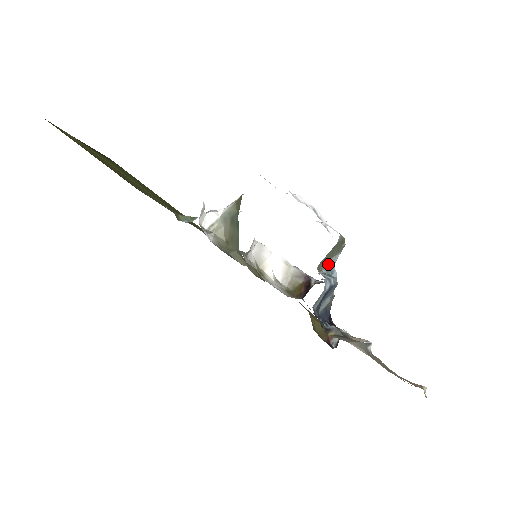
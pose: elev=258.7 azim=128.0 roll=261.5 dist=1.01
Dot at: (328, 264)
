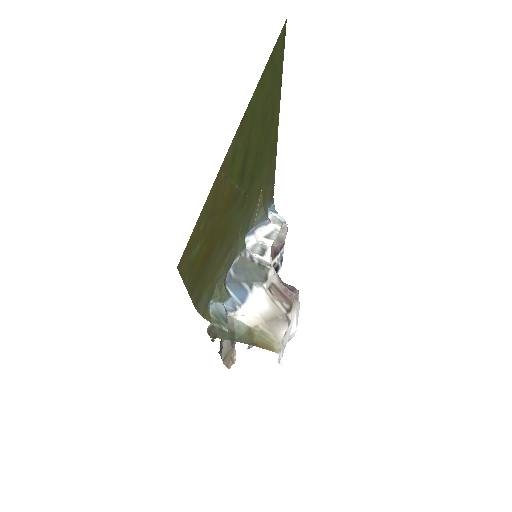
Dot at: occluded
